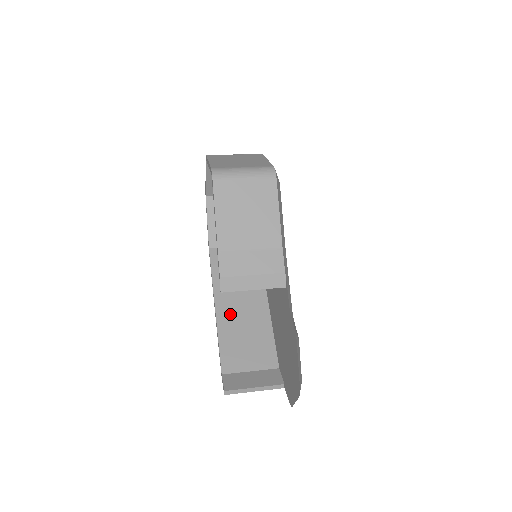
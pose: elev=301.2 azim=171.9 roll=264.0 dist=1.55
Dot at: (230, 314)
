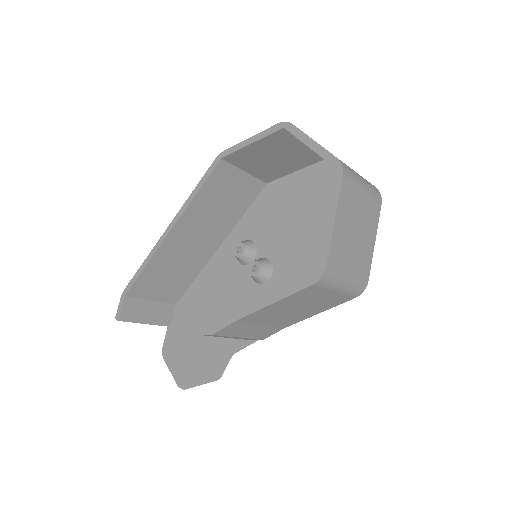
Dot at: (178, 245)
